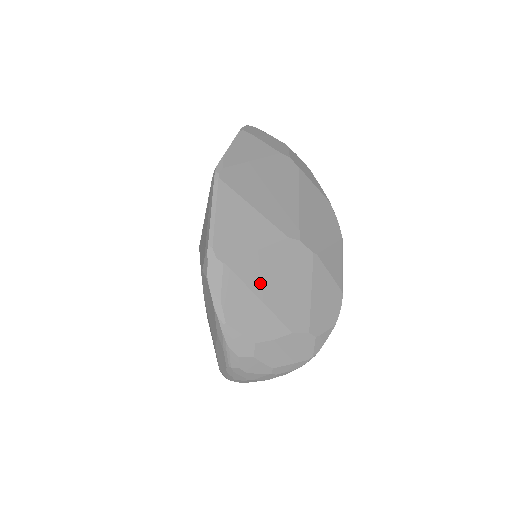
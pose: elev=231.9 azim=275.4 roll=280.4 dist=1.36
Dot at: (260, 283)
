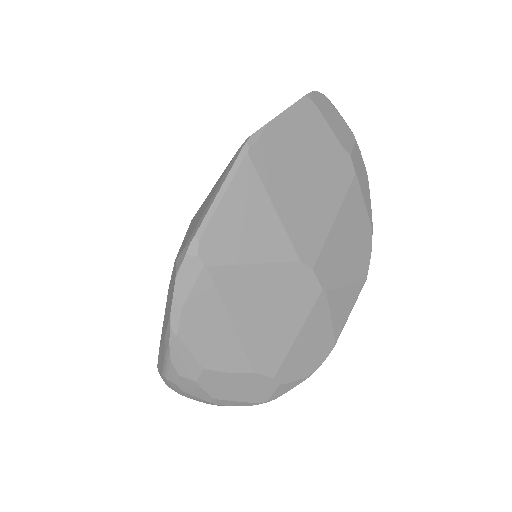
Dot at: (240, 304)
